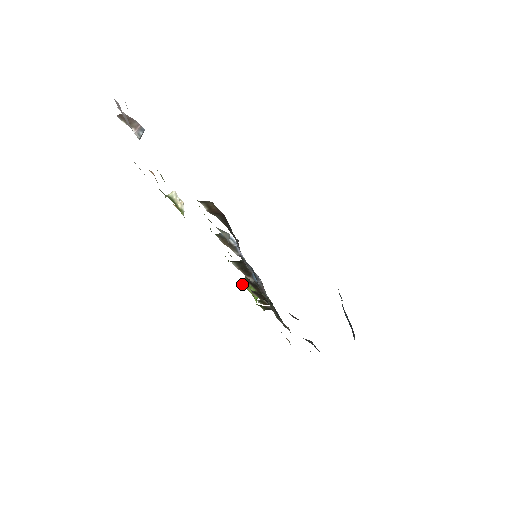
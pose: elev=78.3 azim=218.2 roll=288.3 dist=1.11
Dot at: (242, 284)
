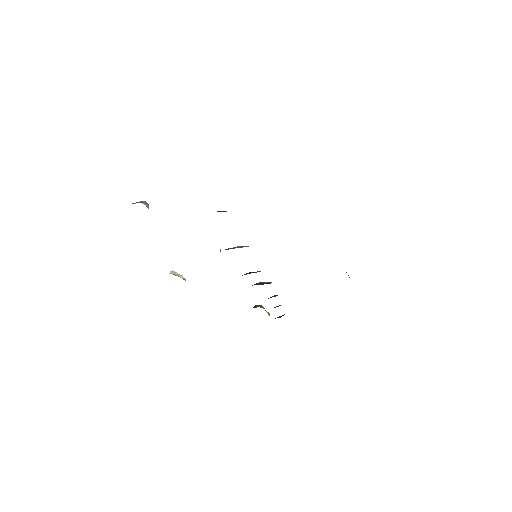
Dot at: (254, 307)
